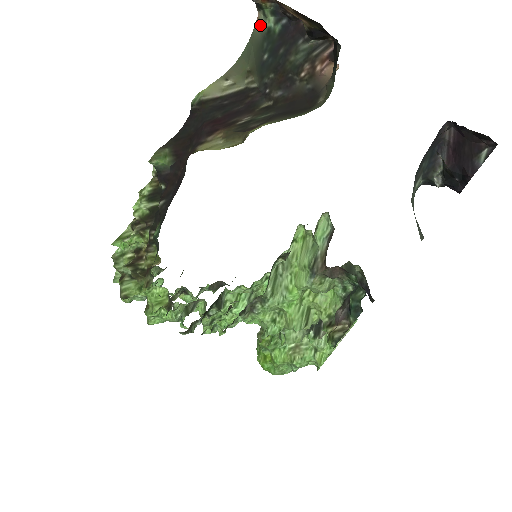
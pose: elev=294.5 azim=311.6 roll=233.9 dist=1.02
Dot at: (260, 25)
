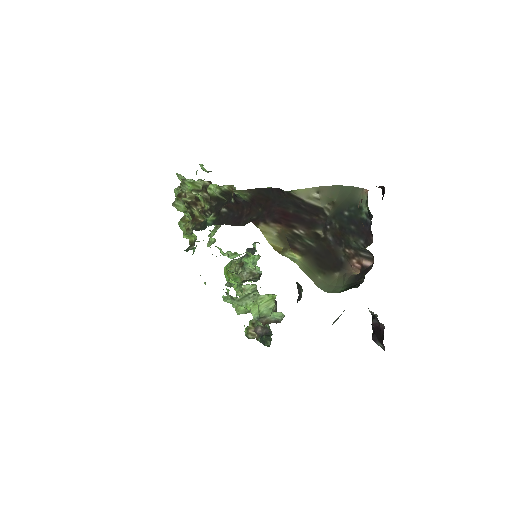
Dot at: (363, 196)
